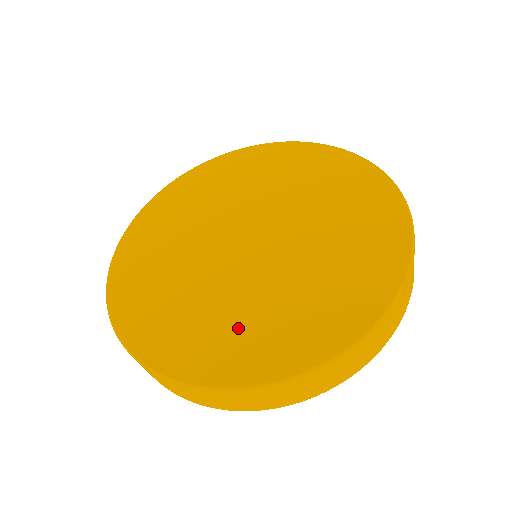
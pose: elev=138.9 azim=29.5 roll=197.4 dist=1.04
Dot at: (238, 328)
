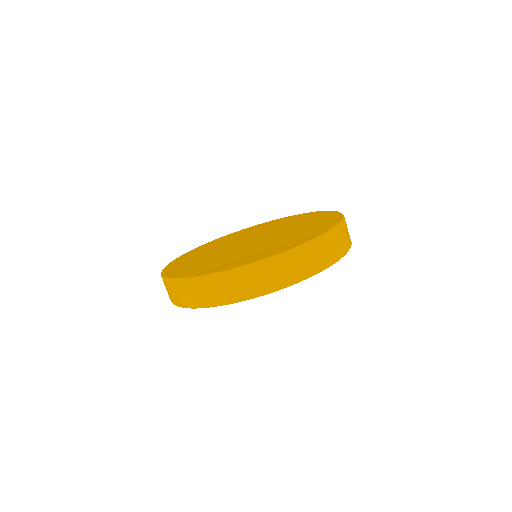
Dot at: (276, 245)
